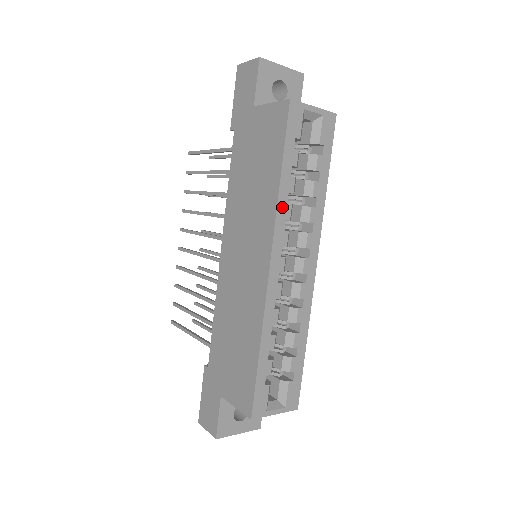
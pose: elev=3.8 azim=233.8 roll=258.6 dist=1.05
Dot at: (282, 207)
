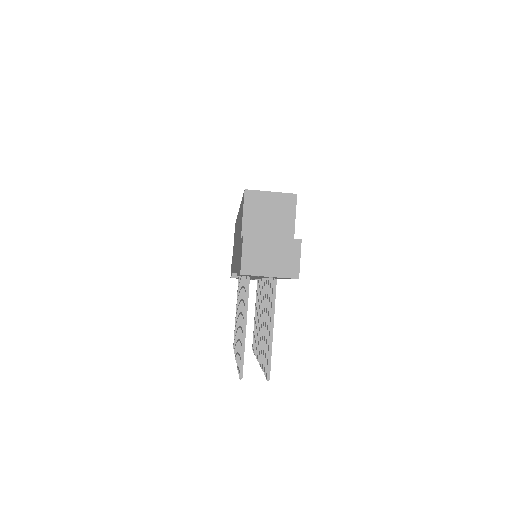
Dot at: occluded
